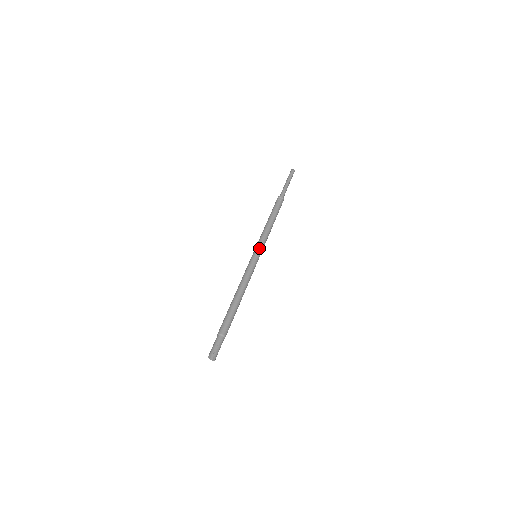
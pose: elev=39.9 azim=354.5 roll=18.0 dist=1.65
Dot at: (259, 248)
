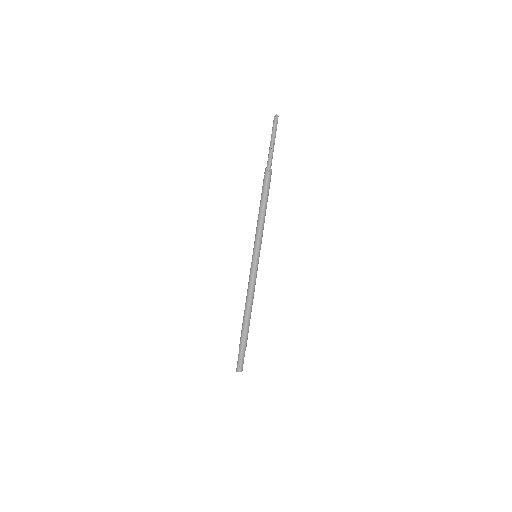
Dot at: (256, 248)
